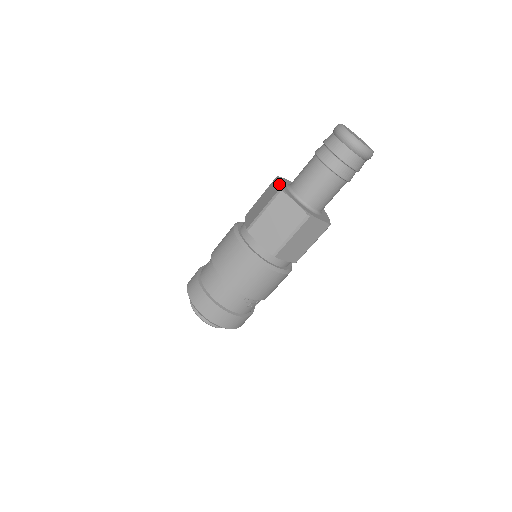
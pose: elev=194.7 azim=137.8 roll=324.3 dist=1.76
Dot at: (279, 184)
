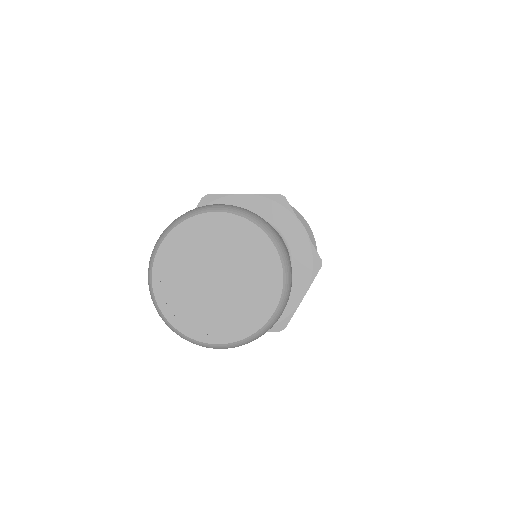
Dot at: occluded
